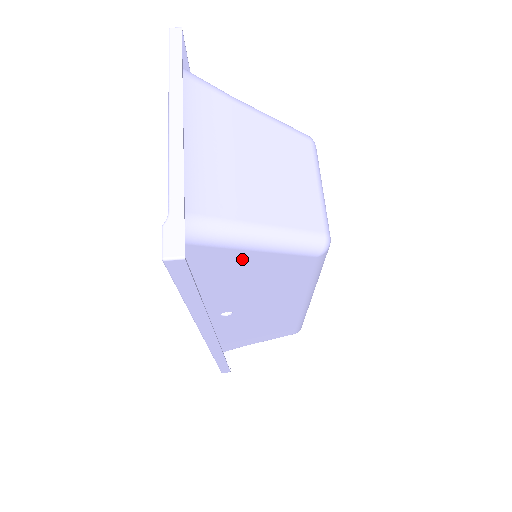
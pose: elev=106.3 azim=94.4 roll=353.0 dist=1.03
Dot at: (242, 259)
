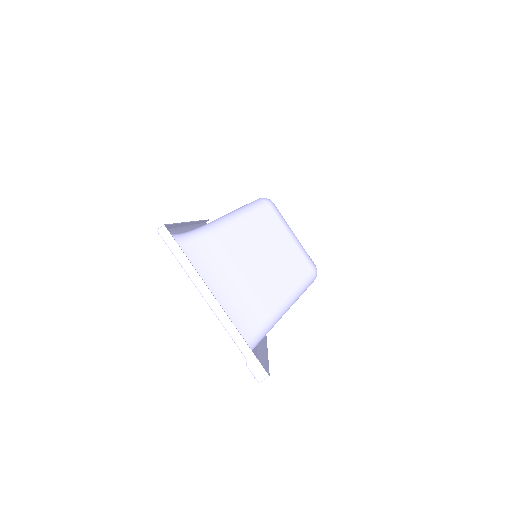
Dot at: occluded
